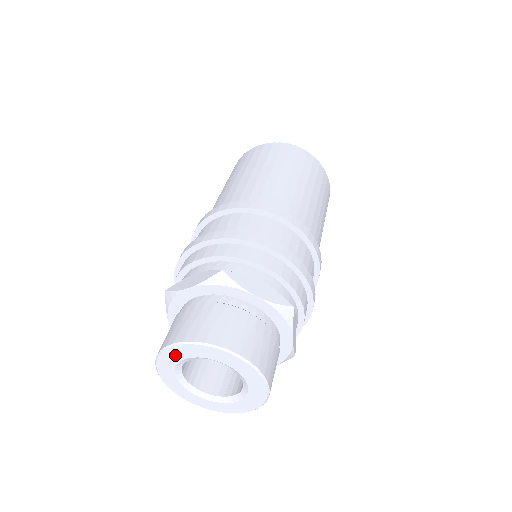
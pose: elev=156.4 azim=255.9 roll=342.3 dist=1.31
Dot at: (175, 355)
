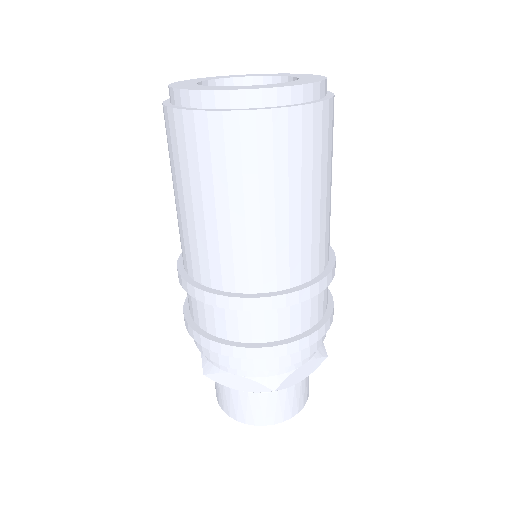
Dot at: occluded
